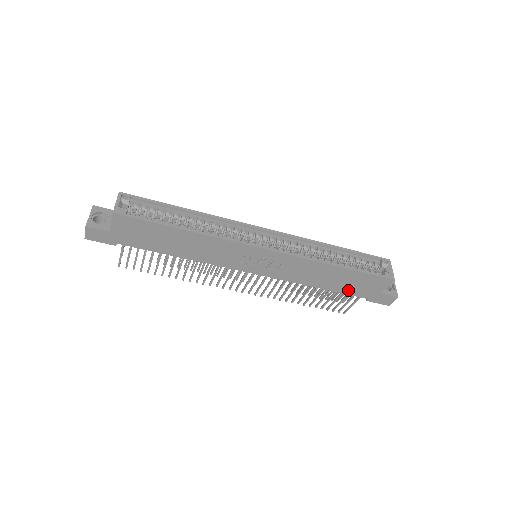
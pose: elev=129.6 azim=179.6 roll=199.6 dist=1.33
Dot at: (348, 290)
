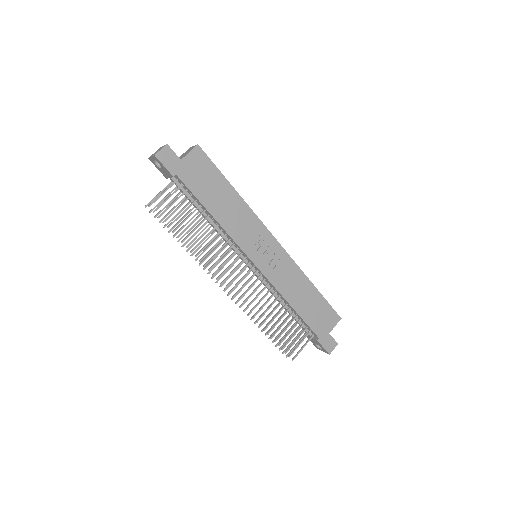
Dot at: (310, 319)
